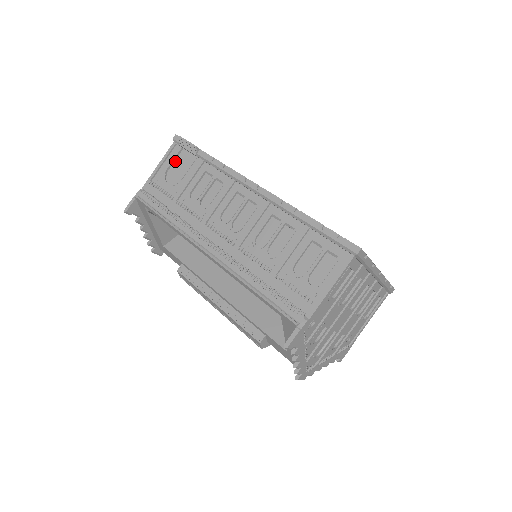
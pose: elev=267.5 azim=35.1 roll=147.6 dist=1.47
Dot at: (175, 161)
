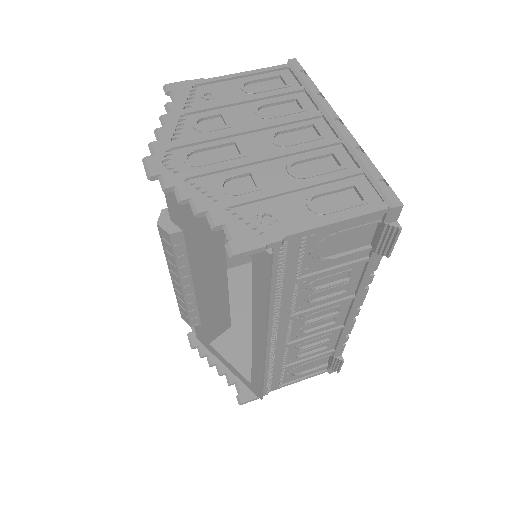
Dot at: occluded
